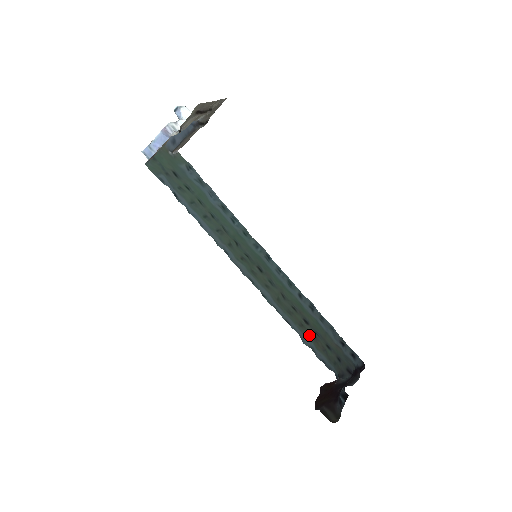
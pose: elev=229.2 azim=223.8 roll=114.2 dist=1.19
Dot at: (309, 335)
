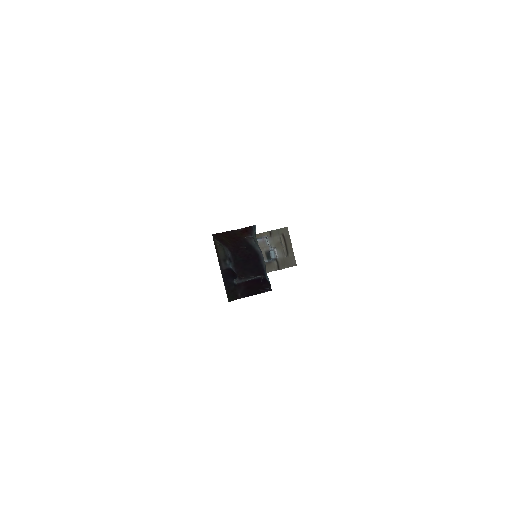
Dot at: occluded
